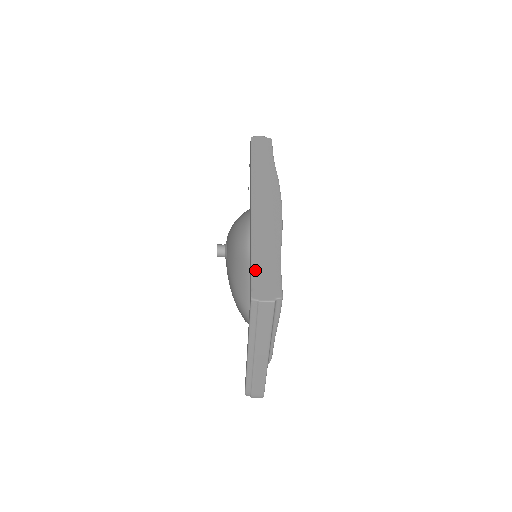
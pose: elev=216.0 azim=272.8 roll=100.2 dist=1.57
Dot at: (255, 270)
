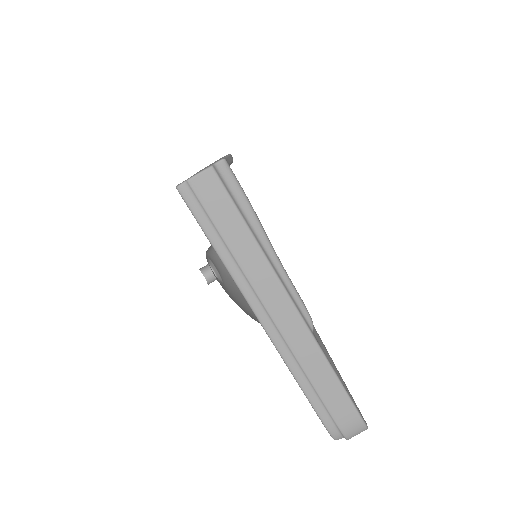
Dot at: occluded
